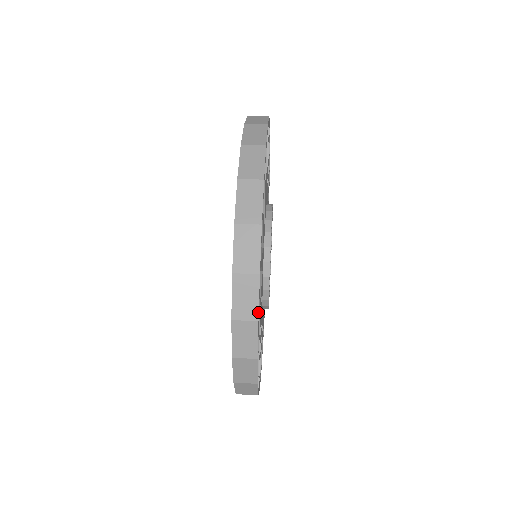
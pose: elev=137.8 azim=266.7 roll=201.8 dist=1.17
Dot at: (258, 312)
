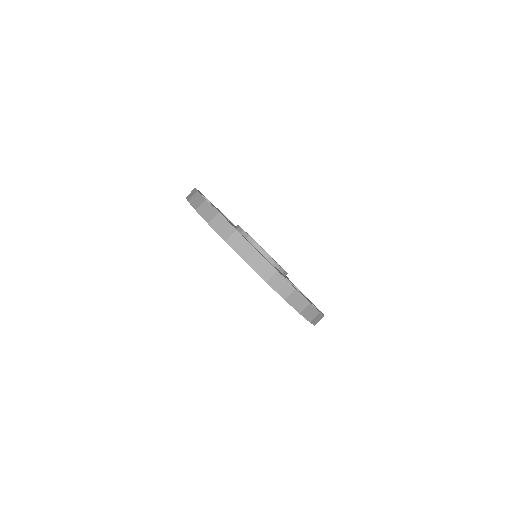
Dot at: (323, 315)
